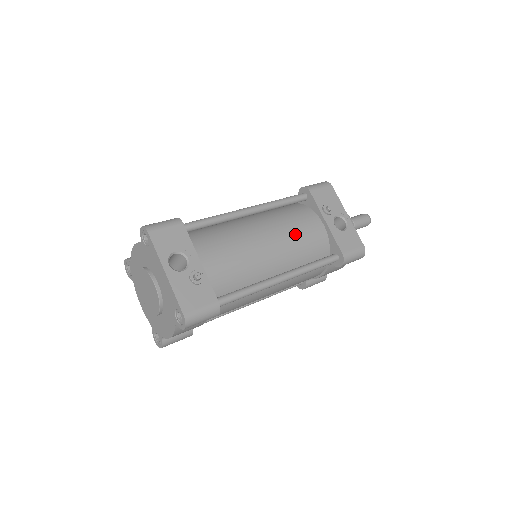
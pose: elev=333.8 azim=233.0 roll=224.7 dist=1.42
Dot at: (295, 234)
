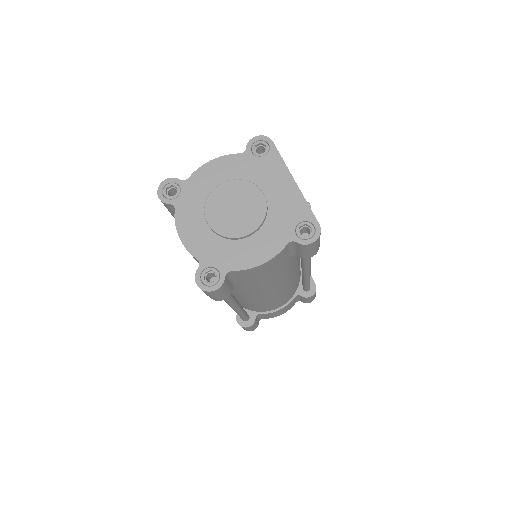
Dot at: occluded
